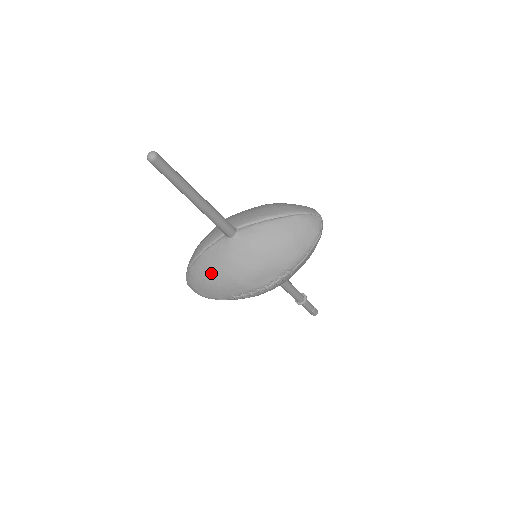
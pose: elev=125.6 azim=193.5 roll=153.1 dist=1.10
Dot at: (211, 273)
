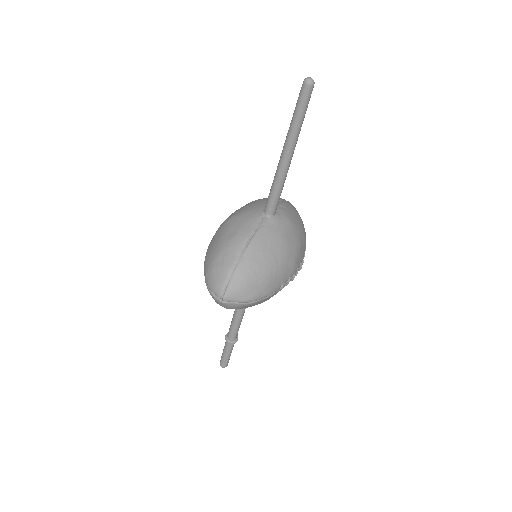
Dot at: (269, 258)
